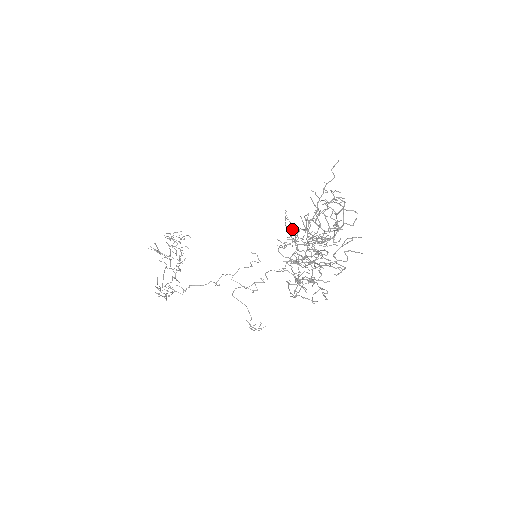
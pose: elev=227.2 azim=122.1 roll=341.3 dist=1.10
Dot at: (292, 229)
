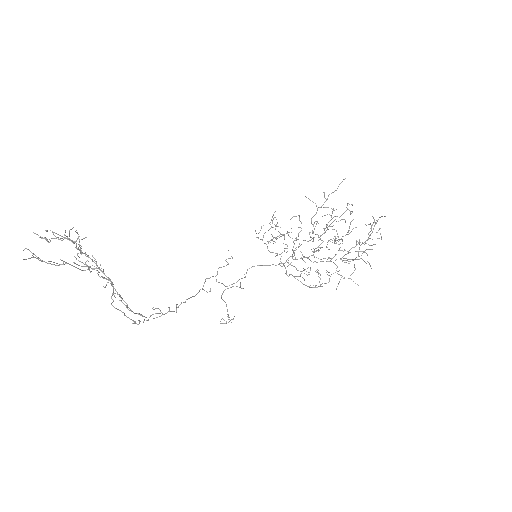
Dot at: occluded
